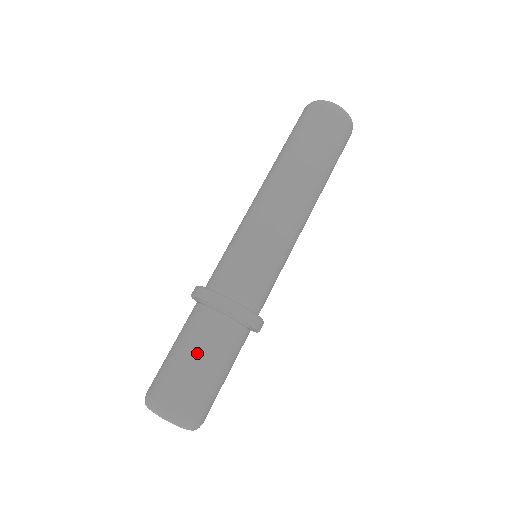
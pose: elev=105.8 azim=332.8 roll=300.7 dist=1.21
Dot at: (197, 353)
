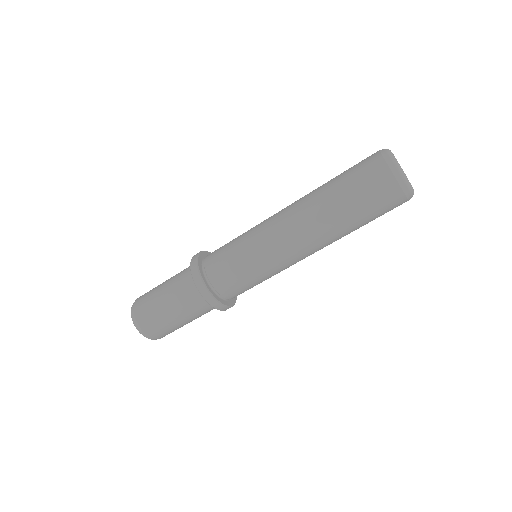
Dot at: (178, 315)
